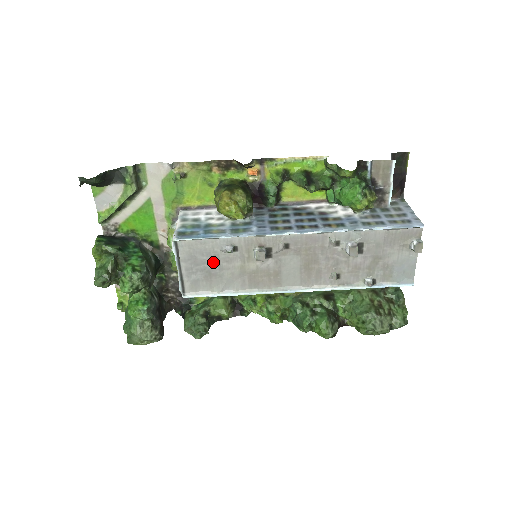
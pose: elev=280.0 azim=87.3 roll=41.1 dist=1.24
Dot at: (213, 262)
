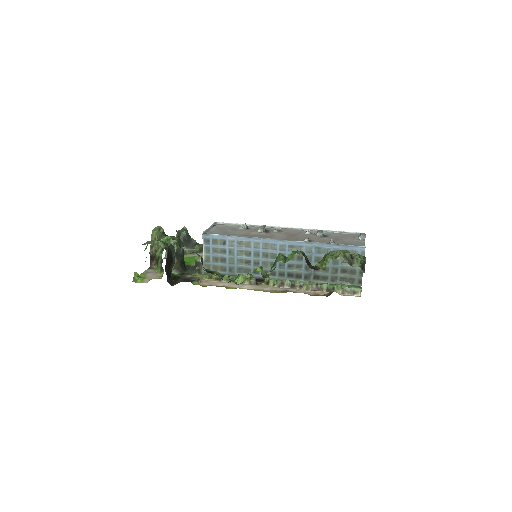
Dot at: (232, 230)
